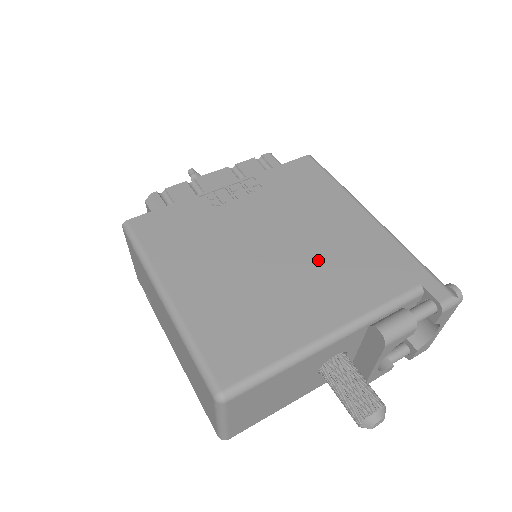
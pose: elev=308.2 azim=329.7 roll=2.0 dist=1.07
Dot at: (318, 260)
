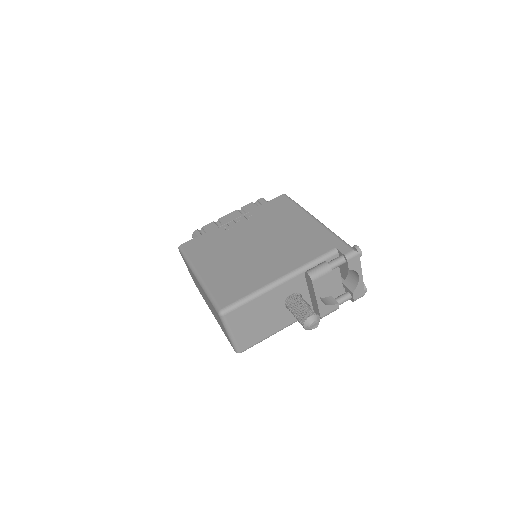
Dot at: (279, 246)
